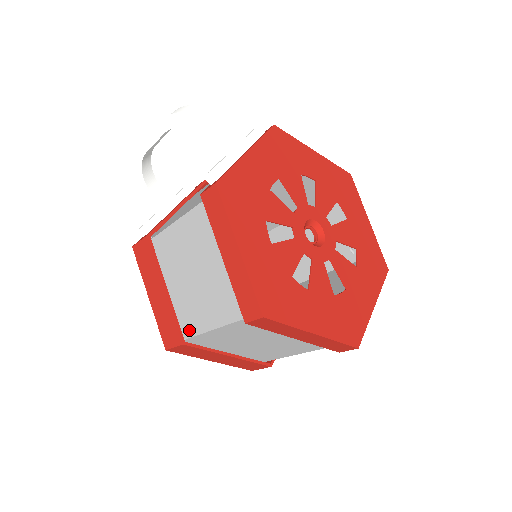
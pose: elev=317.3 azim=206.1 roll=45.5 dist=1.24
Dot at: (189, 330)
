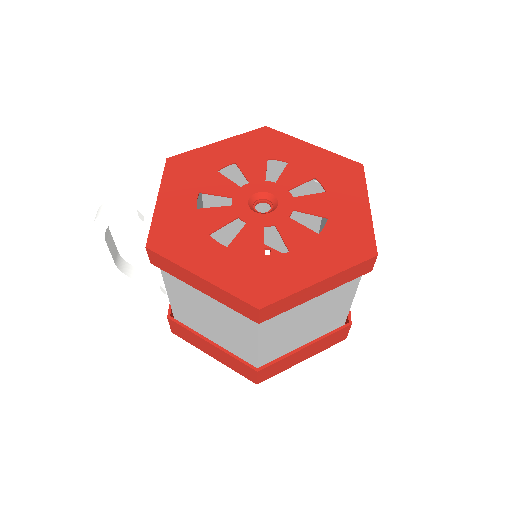
Dot at: (251, 358)
